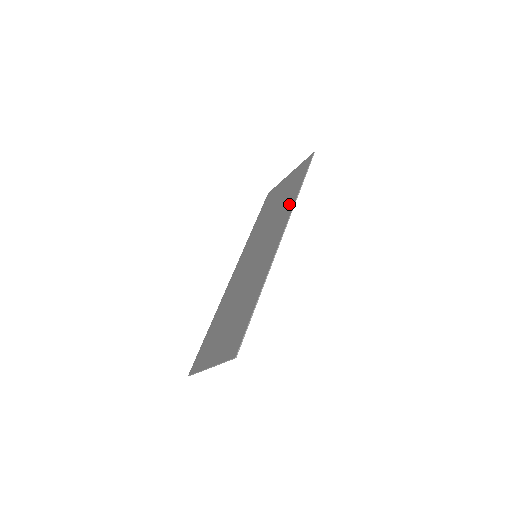
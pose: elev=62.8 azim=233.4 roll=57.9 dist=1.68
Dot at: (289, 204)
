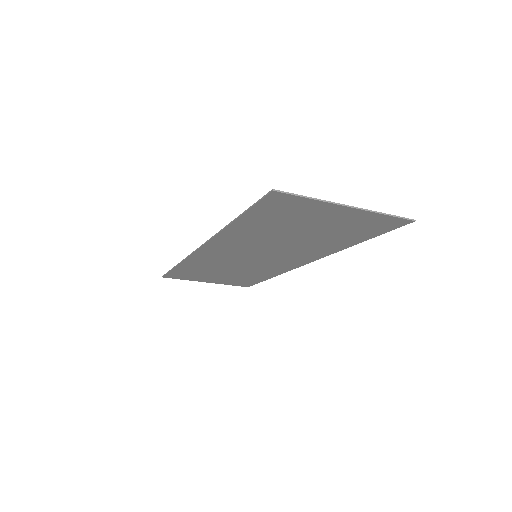
Dot at: (268, 272)
